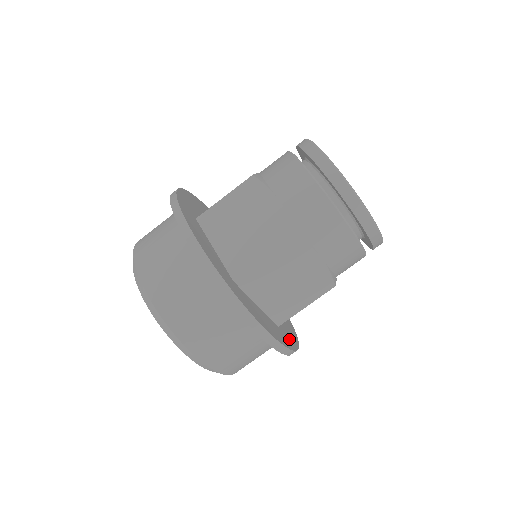
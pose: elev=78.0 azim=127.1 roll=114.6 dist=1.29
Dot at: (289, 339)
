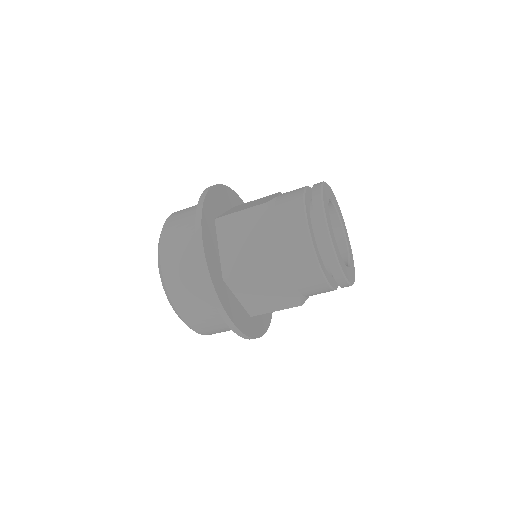
Dot at: occluded
